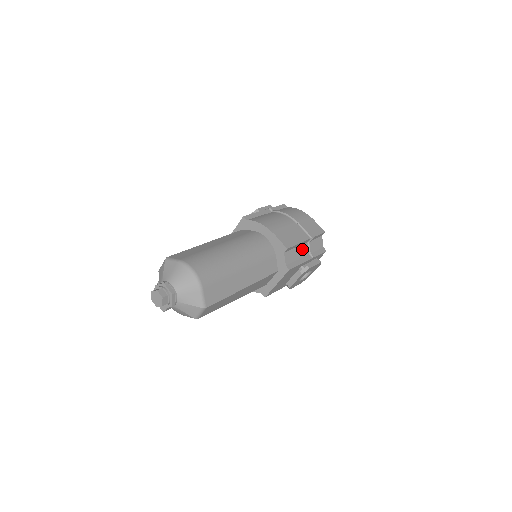
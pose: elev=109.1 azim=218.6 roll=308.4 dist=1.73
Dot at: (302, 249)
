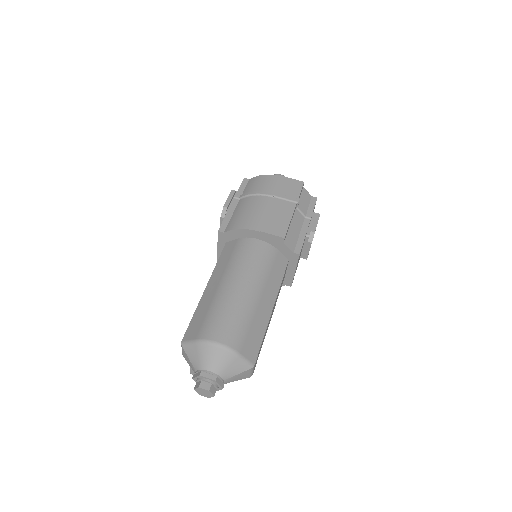
Dot at: (296, 220)
